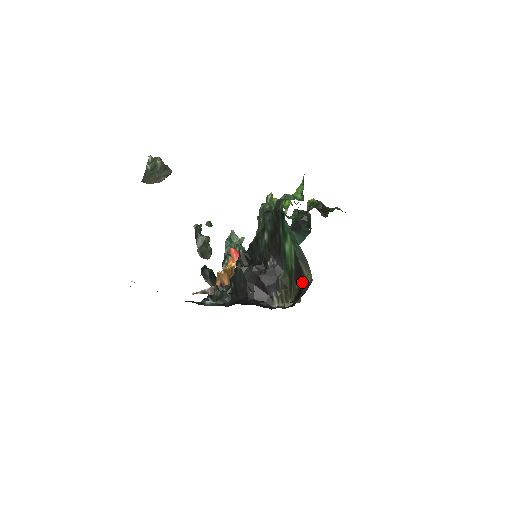
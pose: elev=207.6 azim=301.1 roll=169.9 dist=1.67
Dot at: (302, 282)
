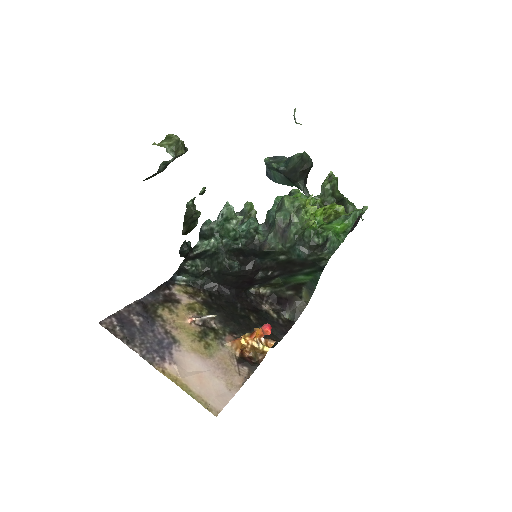
Dot at: (295, 296)
